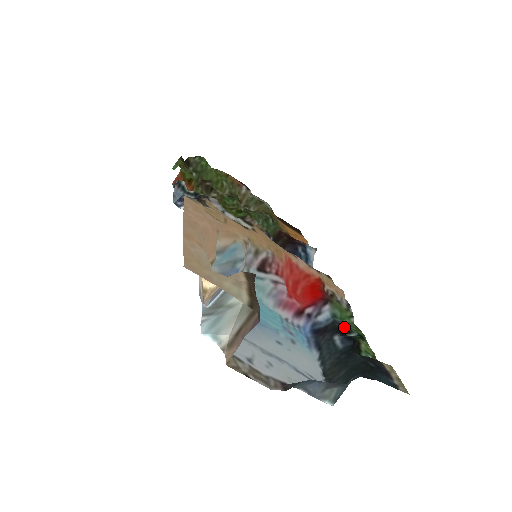
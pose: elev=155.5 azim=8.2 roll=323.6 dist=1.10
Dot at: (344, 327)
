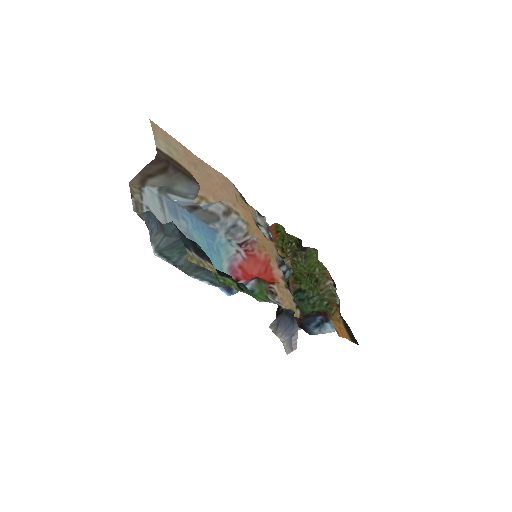
Dot at: (242, 285)
